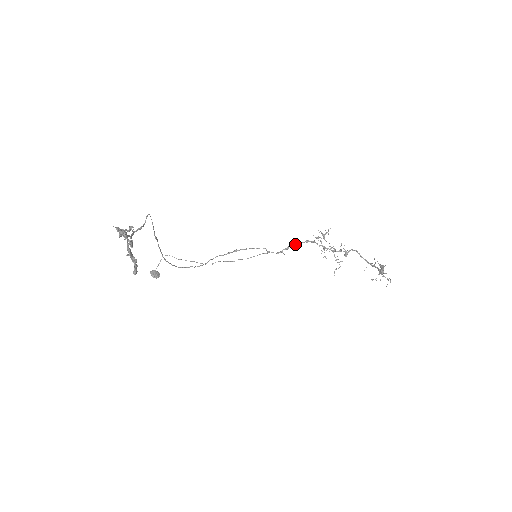
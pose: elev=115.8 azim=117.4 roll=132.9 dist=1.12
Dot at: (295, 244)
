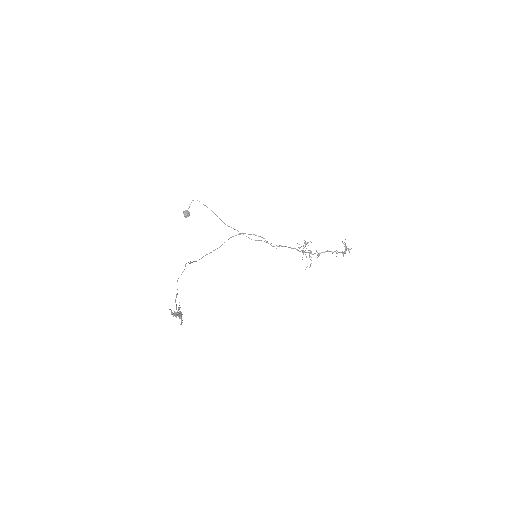
Dot at: (285, 246)
